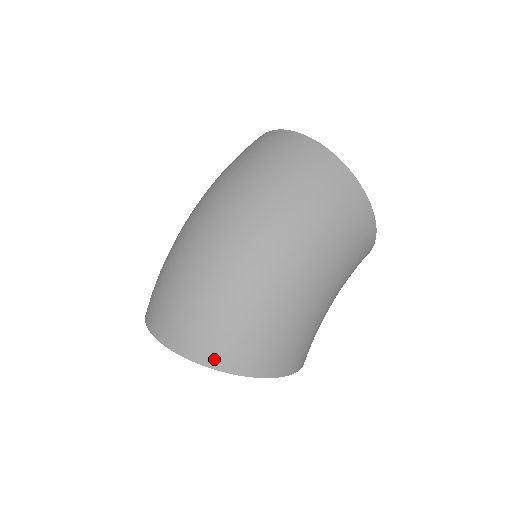
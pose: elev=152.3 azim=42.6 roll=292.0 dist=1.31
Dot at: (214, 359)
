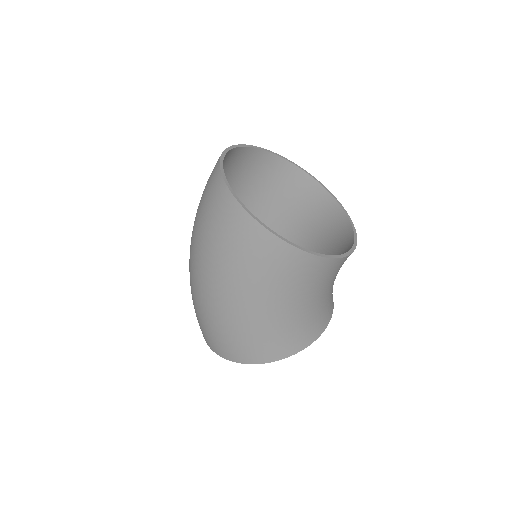
Dot at: (208, 343)
